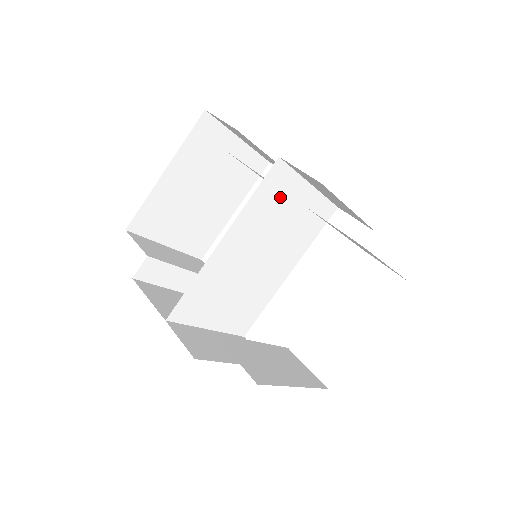
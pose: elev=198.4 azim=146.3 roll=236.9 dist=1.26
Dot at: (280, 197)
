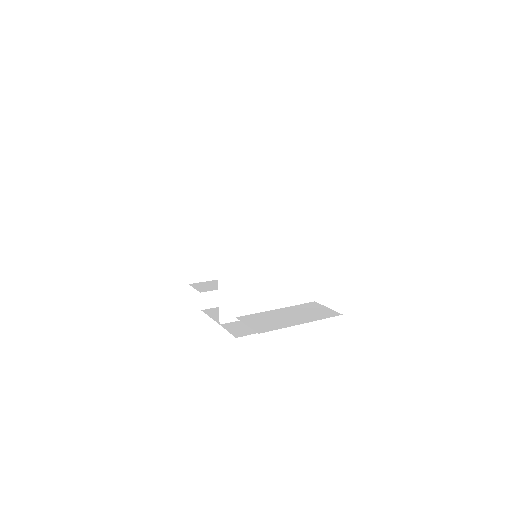
Dot at: (239, 215)
